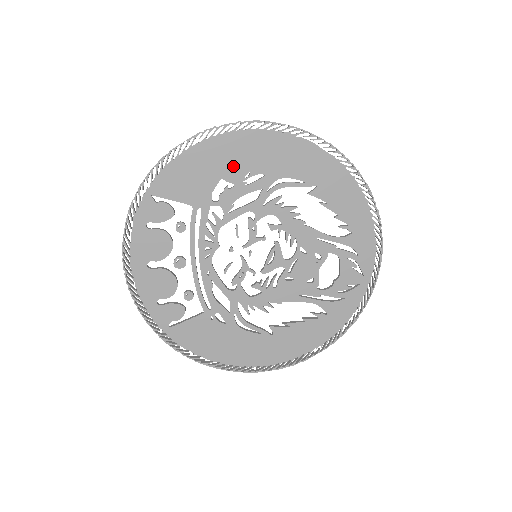
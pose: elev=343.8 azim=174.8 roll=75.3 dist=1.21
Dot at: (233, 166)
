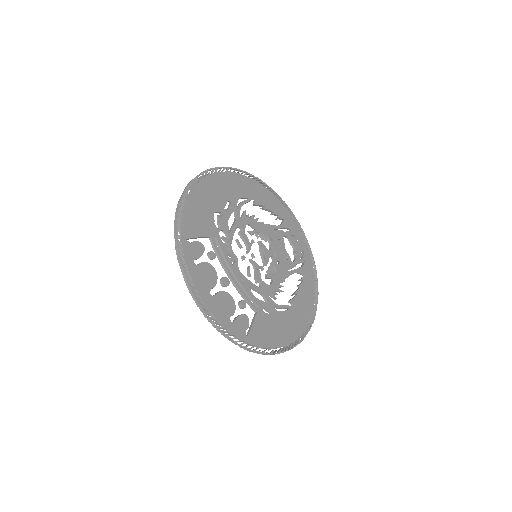
Dot at: (214, 201)
